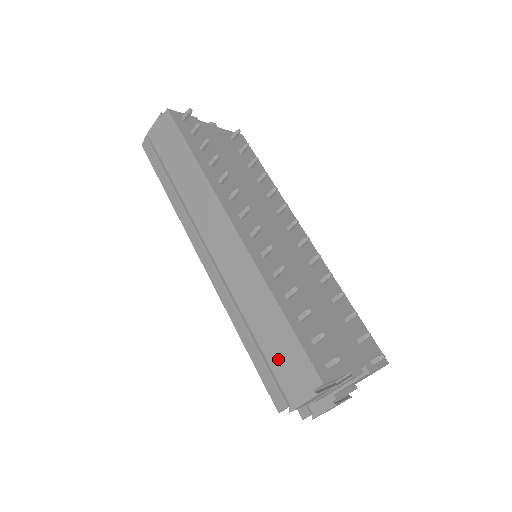
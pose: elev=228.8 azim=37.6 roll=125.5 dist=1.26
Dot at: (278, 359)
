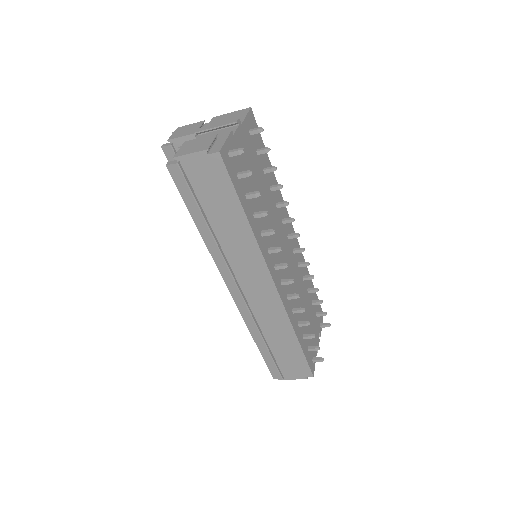
Dot at: (284, 360)
